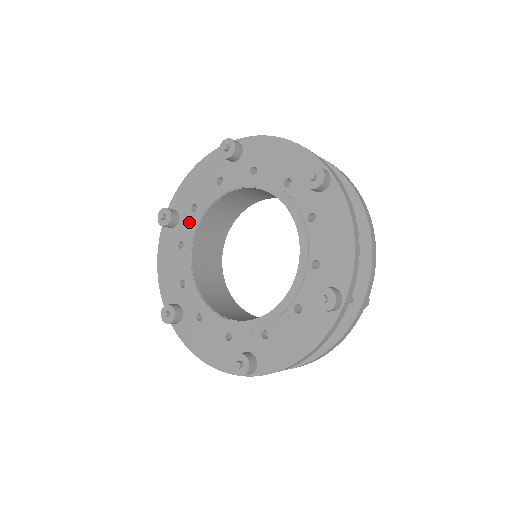
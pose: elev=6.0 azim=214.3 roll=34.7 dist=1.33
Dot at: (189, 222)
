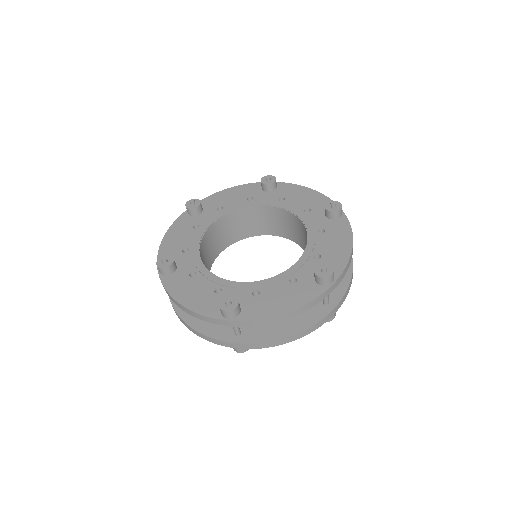
Dot at: (211, 215)
